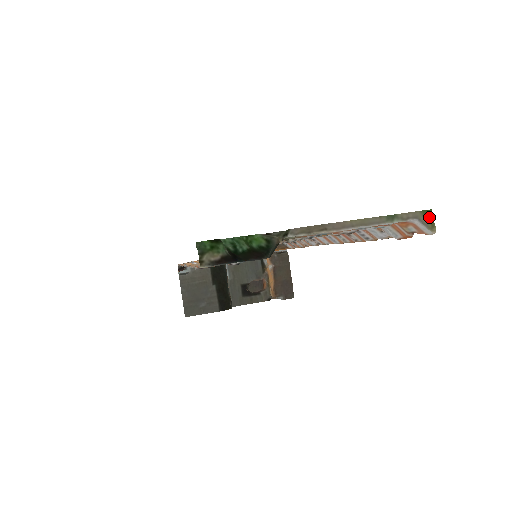
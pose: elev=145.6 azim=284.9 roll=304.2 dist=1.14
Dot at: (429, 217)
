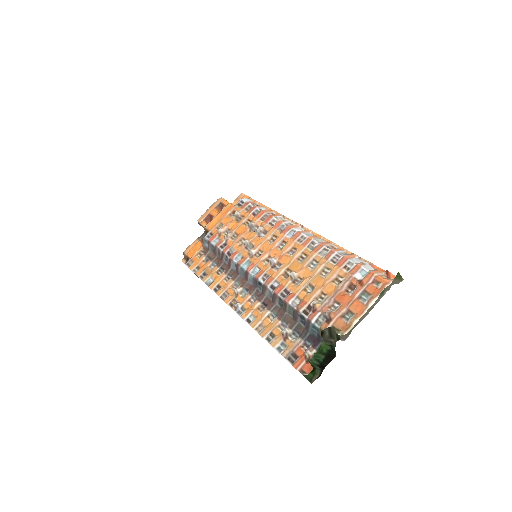
Dot at: (399, 277)
